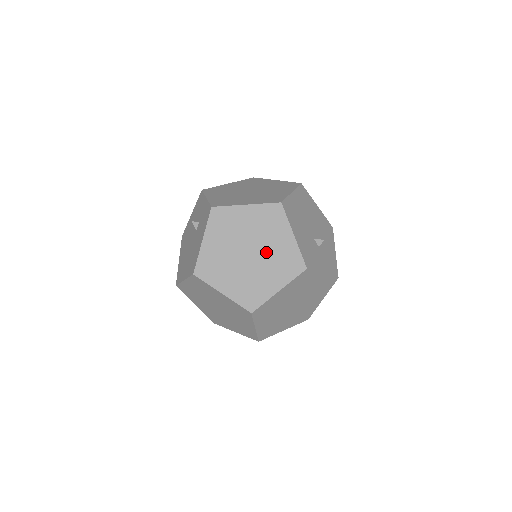
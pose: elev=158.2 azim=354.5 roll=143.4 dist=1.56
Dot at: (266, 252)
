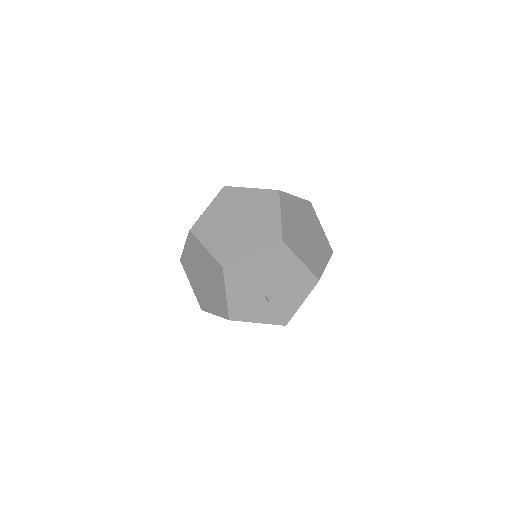
Dot at: (211, 287)
